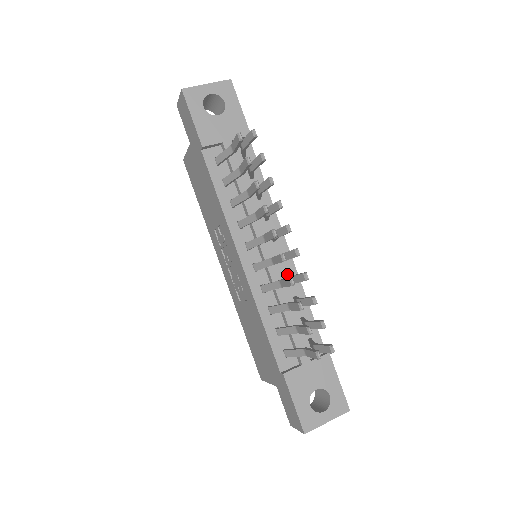
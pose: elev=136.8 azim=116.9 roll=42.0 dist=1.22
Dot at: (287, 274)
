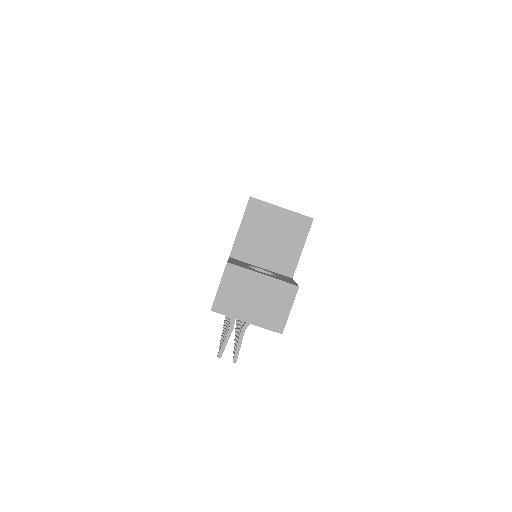
Dot at: occluded
